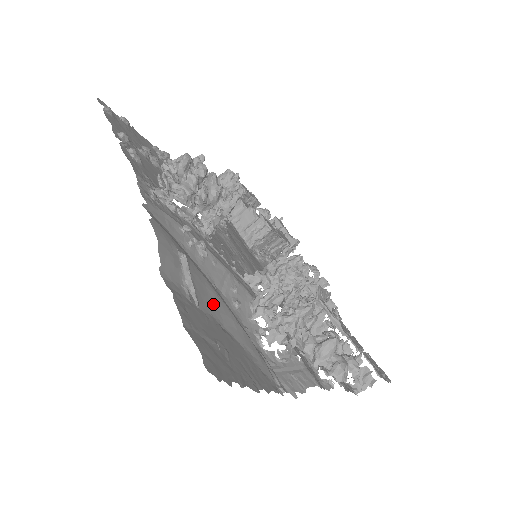
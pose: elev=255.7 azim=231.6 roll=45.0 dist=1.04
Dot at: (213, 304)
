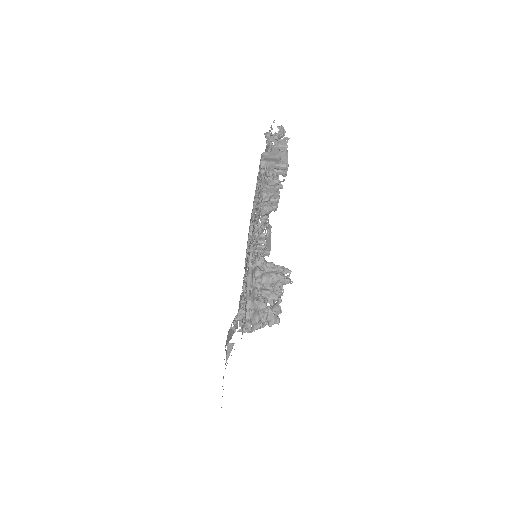
Dot at: occluded
